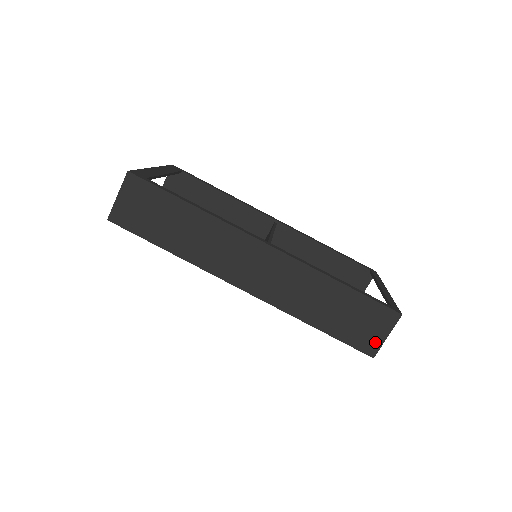
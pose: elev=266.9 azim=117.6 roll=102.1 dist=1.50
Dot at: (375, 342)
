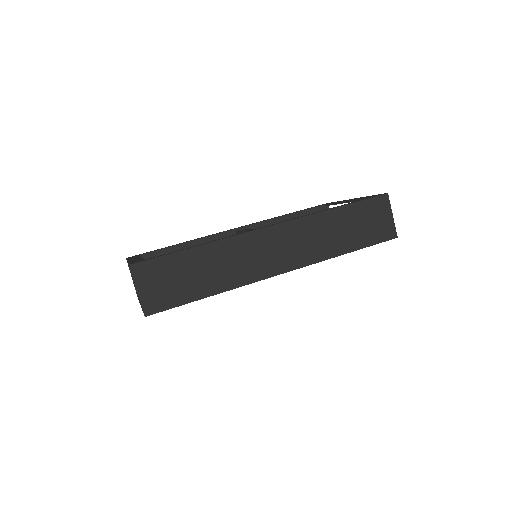
Dot at: (389, 226)
